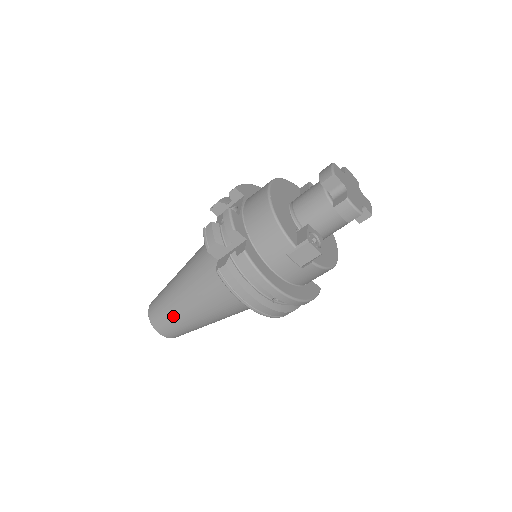
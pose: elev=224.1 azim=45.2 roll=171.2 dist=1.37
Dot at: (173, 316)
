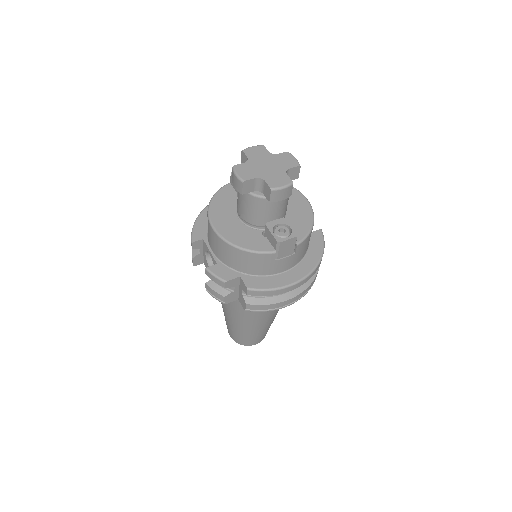
Dot at: (251, 334)
